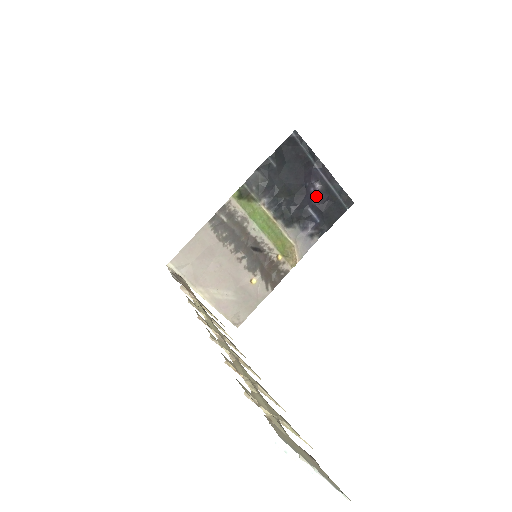
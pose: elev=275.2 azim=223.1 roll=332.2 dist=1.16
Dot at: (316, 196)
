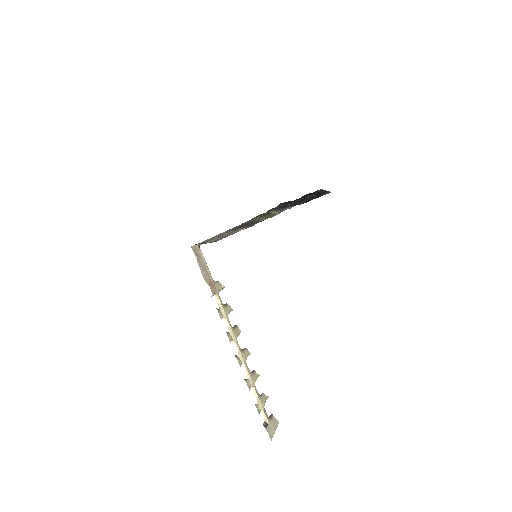
Dot at: occluded
